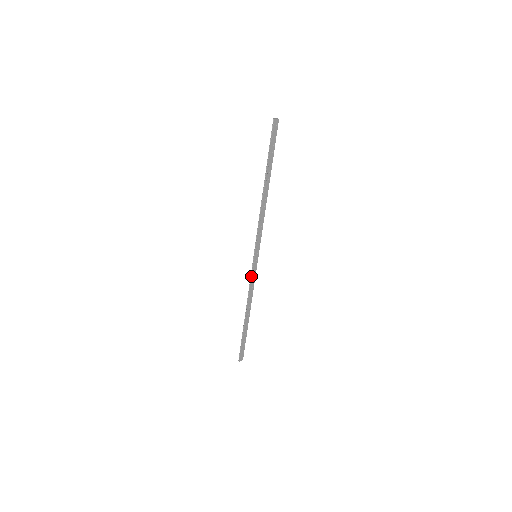
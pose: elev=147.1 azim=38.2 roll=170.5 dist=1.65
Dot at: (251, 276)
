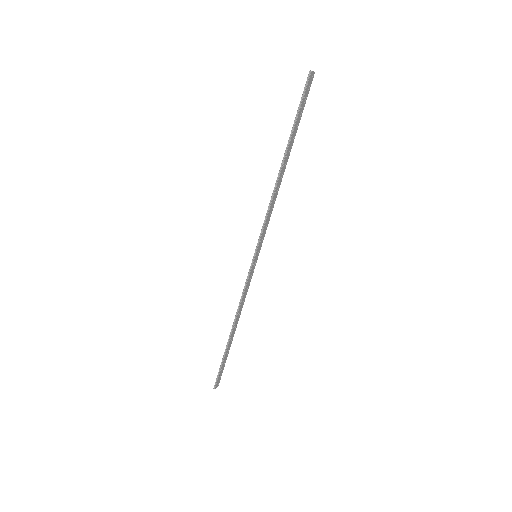
Dot at: (247, 282)
